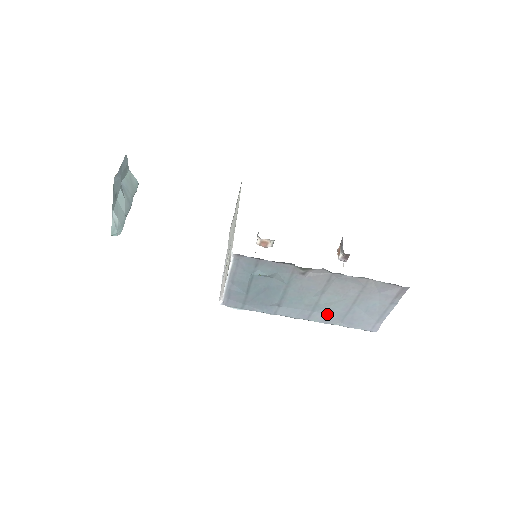
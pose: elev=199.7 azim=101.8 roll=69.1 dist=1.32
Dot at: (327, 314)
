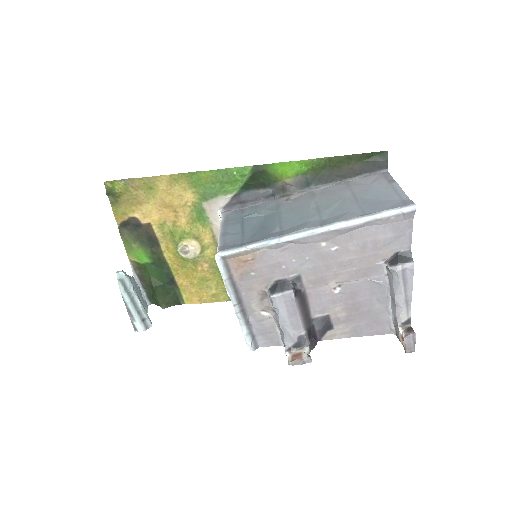
Dot at: (339, 215)
